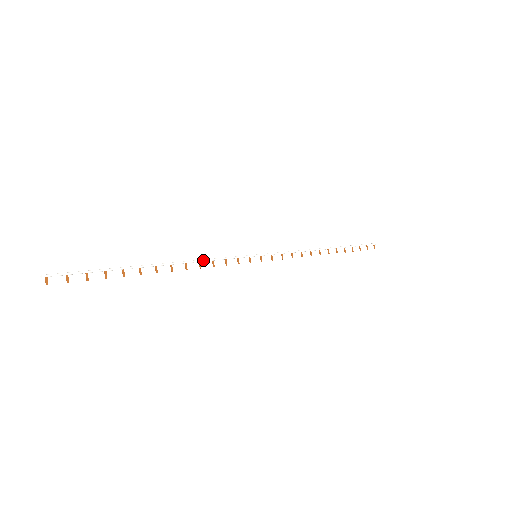
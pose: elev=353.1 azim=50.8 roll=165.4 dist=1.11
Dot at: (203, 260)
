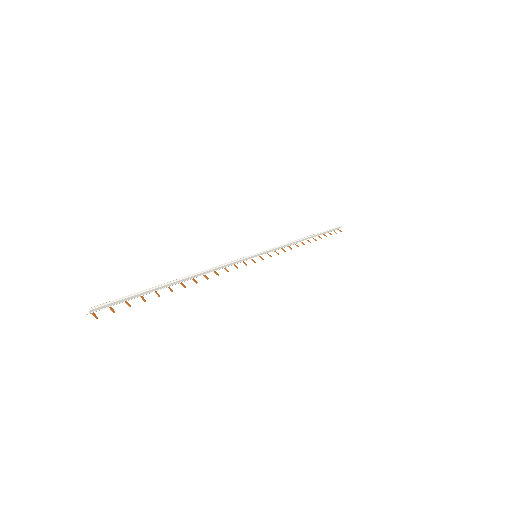
Dot at: (216, 267)
